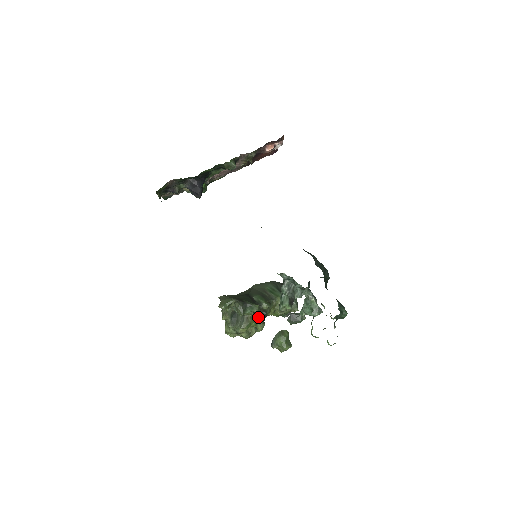
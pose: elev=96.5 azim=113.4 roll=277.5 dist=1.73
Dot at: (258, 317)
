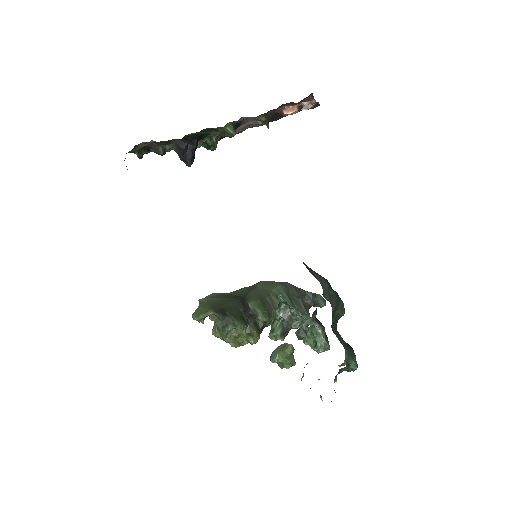
Dot at: (252, 328)
